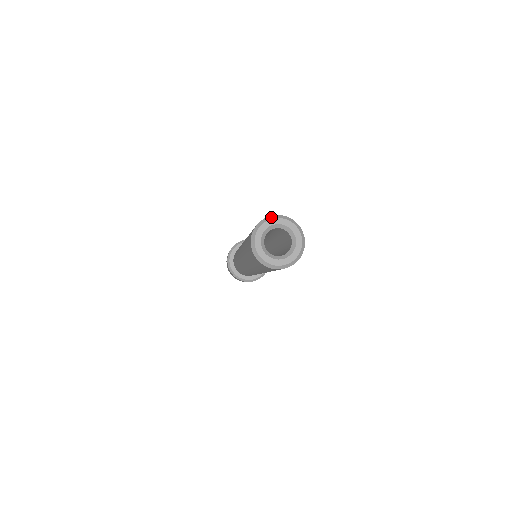
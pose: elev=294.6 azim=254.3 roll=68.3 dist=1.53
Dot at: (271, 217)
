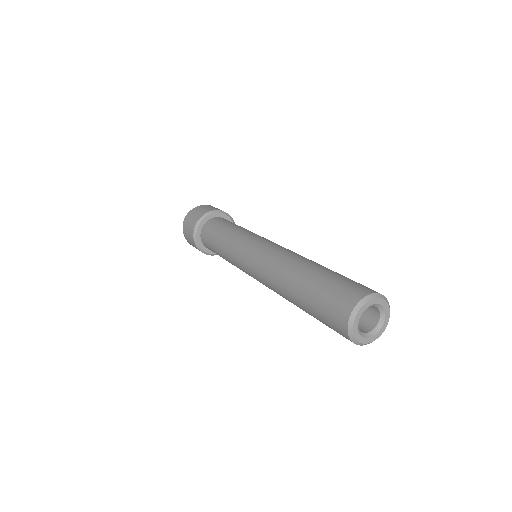
Dot at: (356, 310)
